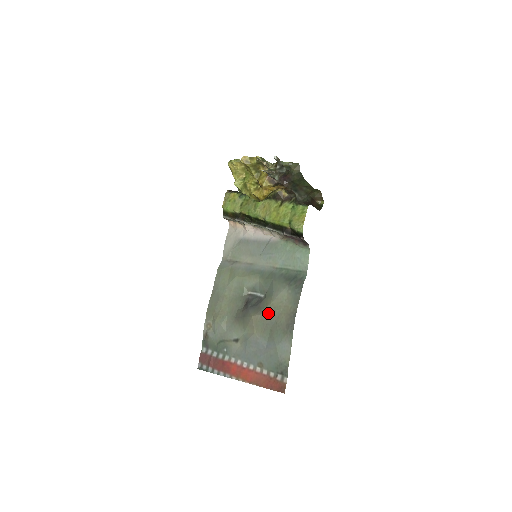
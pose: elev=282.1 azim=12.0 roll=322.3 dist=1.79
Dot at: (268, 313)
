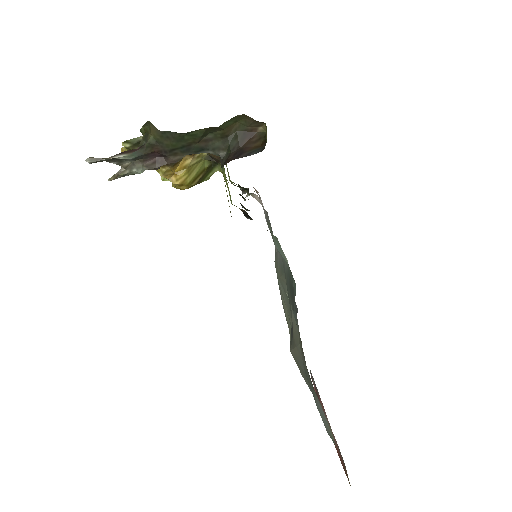
Dot at: (295, 349)
